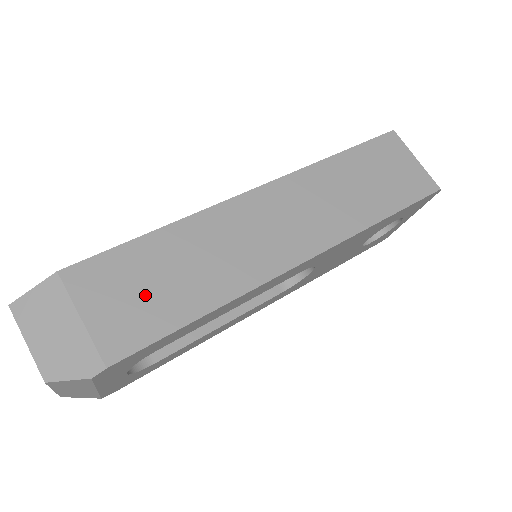
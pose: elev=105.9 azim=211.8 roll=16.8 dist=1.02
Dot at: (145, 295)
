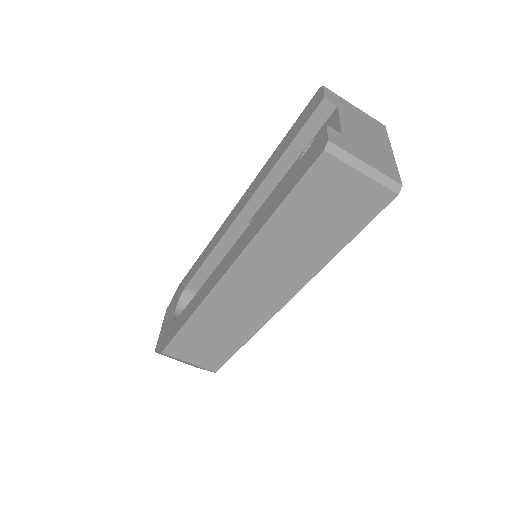
Dot at: (207, 348)
